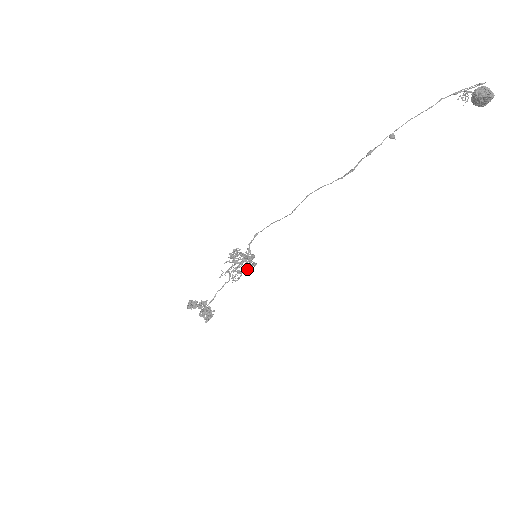
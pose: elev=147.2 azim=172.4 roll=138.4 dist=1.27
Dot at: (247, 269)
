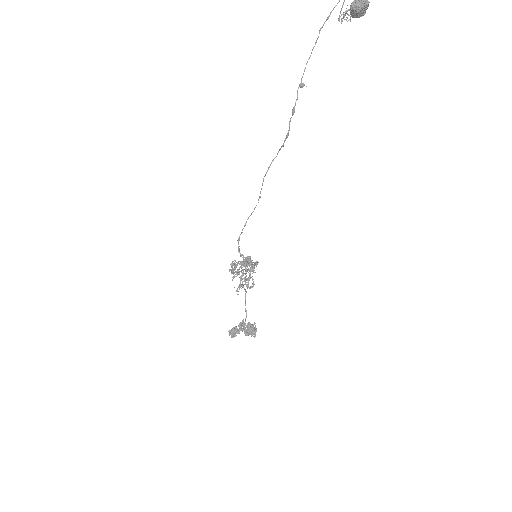
Dot at: (253, 271)
